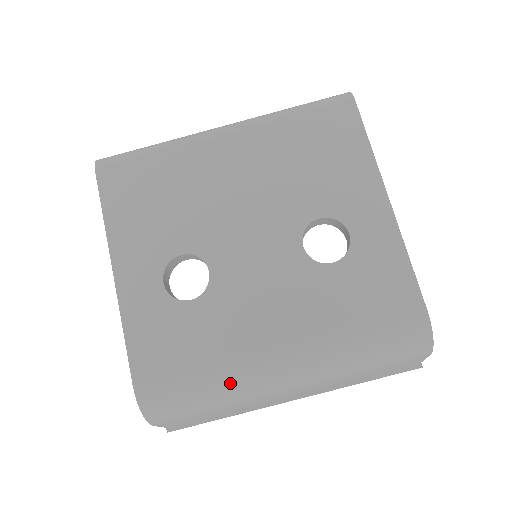
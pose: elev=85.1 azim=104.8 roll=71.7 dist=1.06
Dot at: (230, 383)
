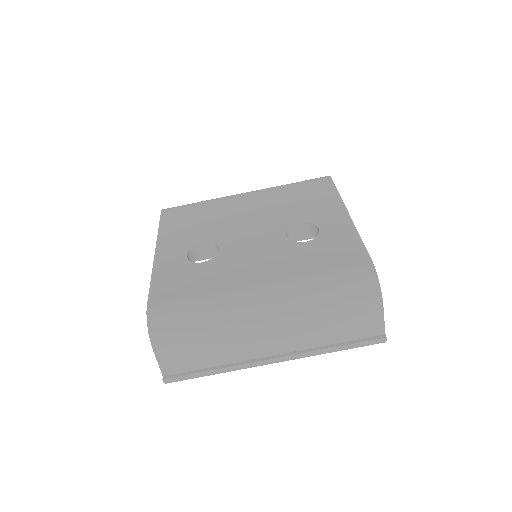
Dot at: (218, 306)
